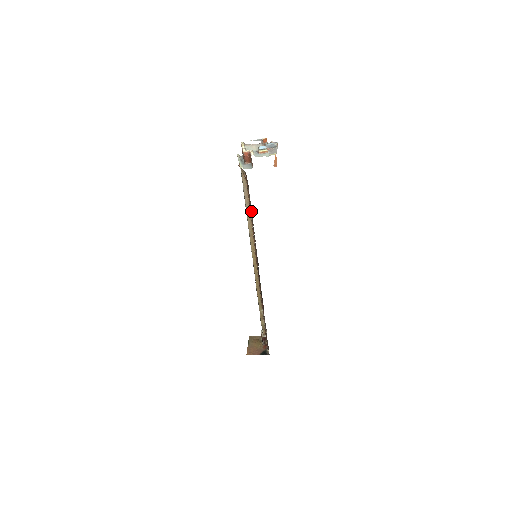
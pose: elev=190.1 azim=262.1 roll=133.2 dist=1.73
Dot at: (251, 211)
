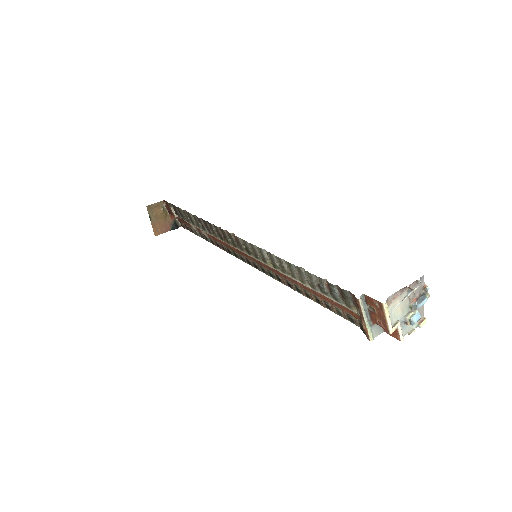
Dot at: (321, 304)
